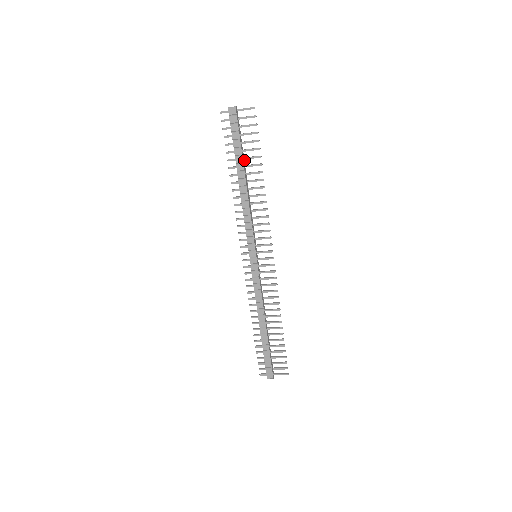
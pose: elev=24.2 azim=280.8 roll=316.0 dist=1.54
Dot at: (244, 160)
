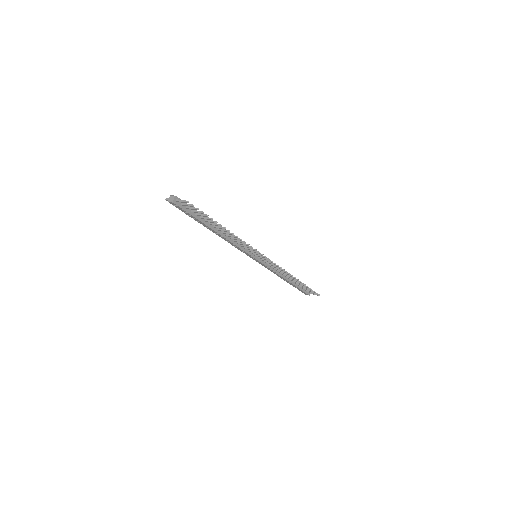
Dot at: occluded
